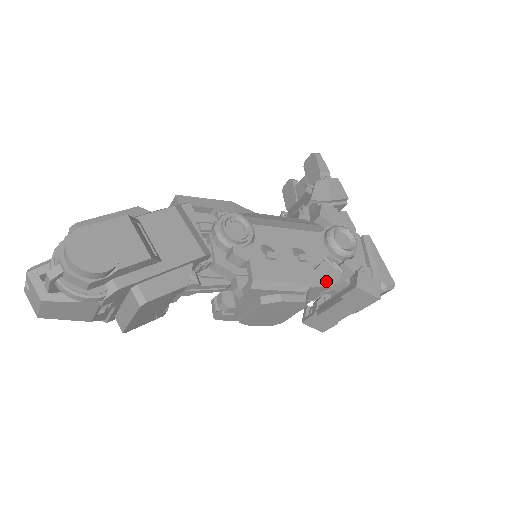
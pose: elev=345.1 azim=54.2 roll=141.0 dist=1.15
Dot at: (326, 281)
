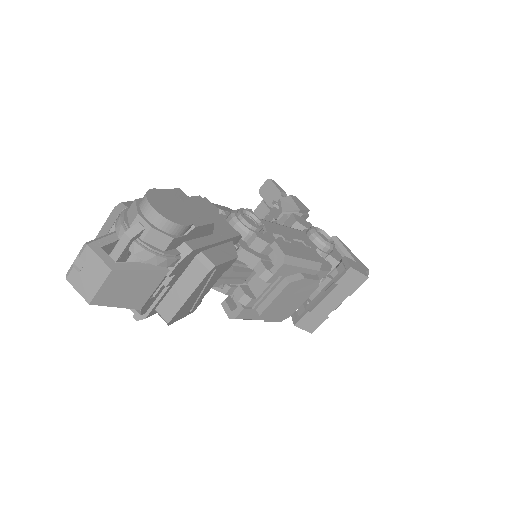
Dot at: (324, 267)
